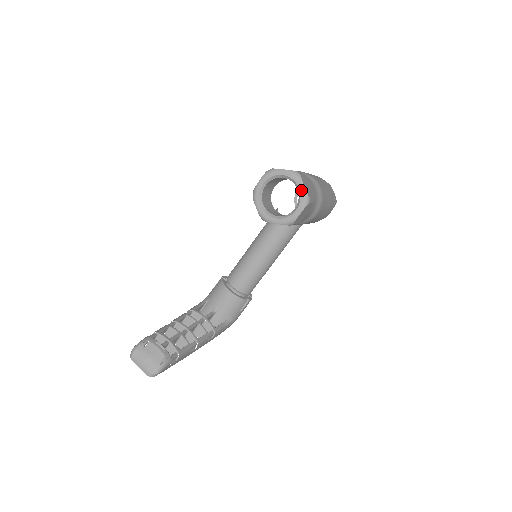
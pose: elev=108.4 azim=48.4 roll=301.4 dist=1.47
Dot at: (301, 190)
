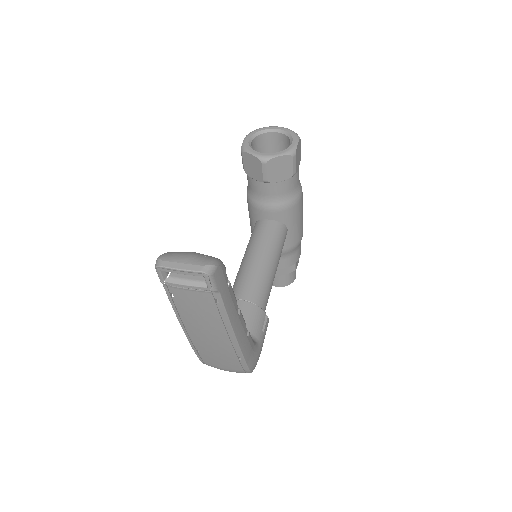
Dot at: (288, 131)
